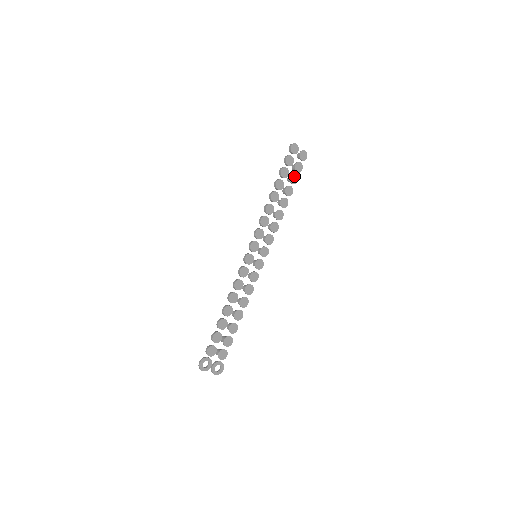
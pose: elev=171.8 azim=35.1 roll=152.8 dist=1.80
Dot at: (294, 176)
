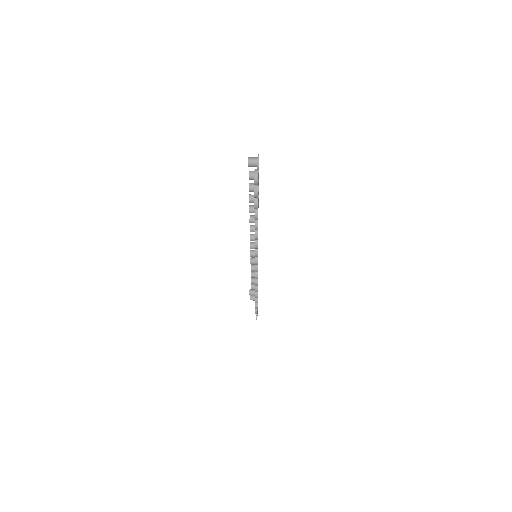
Dot at: (258, 186)
